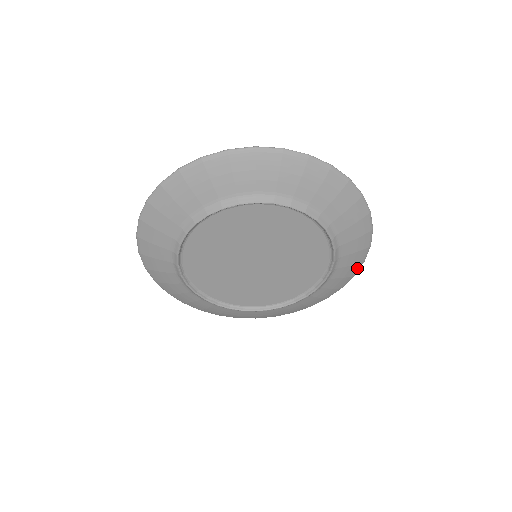
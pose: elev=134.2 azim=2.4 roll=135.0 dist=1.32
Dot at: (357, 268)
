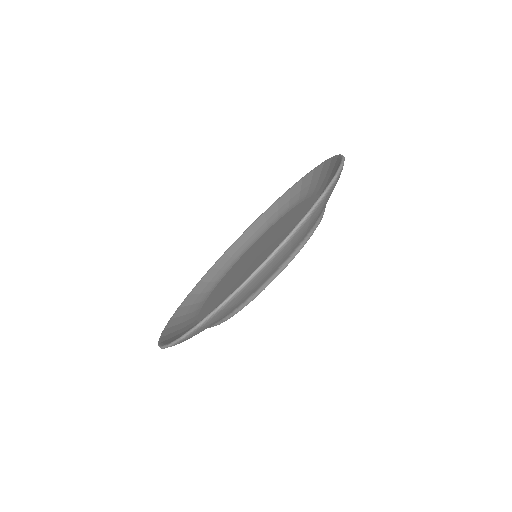
Dot at: occluded
